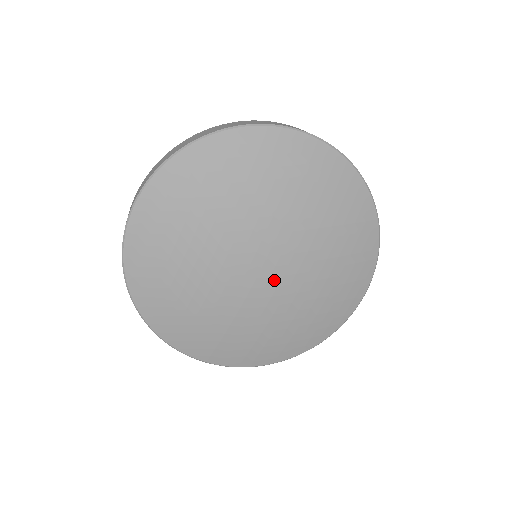
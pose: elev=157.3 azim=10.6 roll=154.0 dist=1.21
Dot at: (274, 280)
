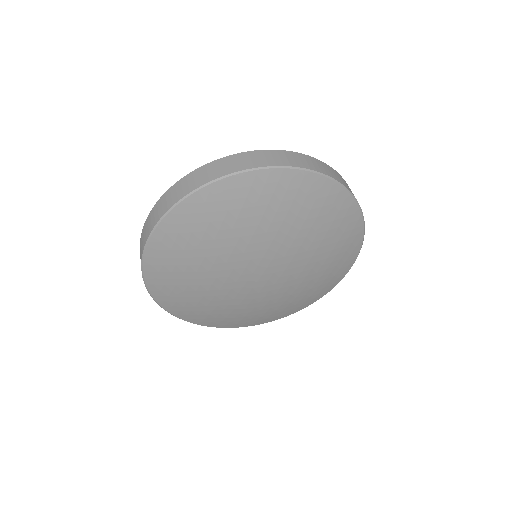
Dot at: (272, 281)
